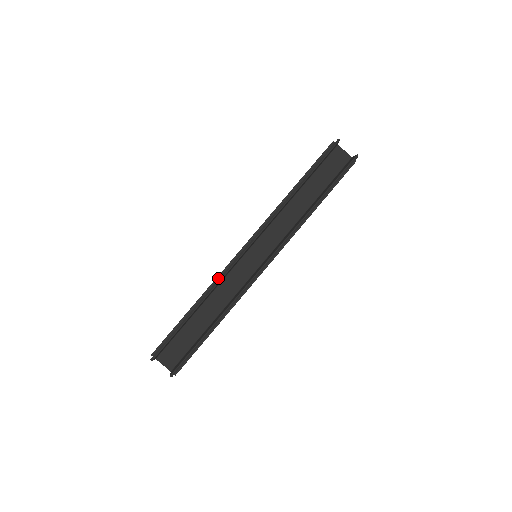
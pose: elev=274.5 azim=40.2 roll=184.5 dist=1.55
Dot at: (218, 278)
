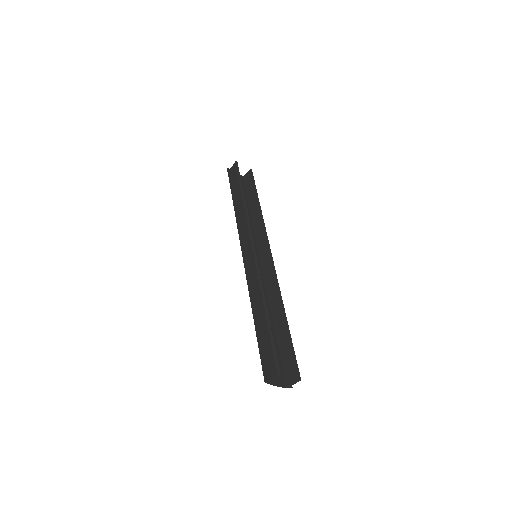
Dot at: (249, 285)
